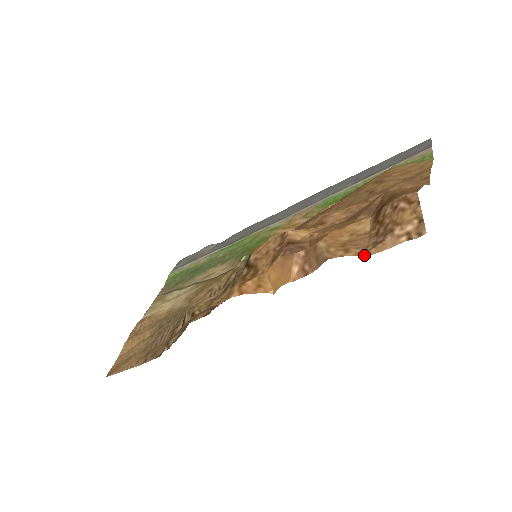
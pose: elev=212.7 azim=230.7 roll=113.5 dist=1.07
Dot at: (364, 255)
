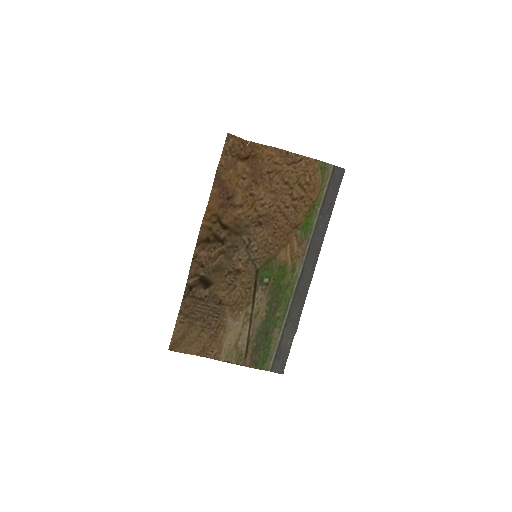
Dot at: (221, 158)
